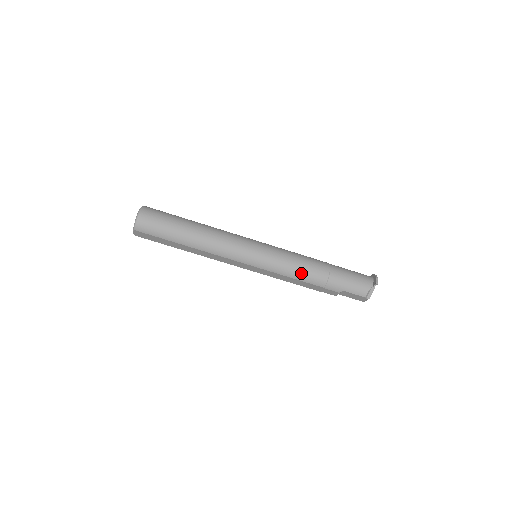
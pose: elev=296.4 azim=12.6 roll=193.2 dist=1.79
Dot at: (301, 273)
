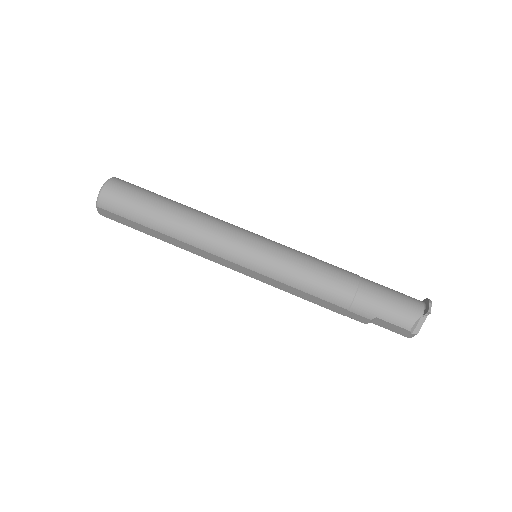
Dot at: (315, 285)
